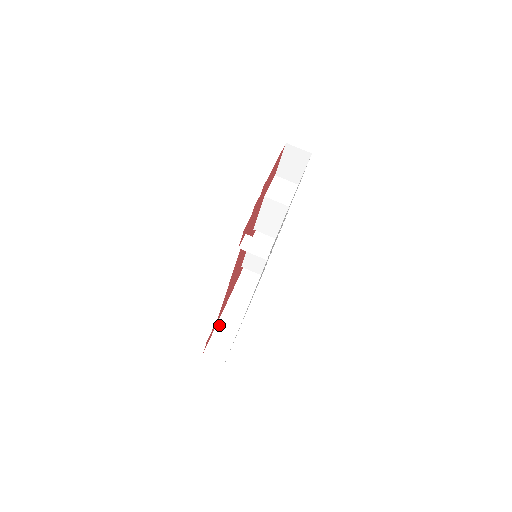
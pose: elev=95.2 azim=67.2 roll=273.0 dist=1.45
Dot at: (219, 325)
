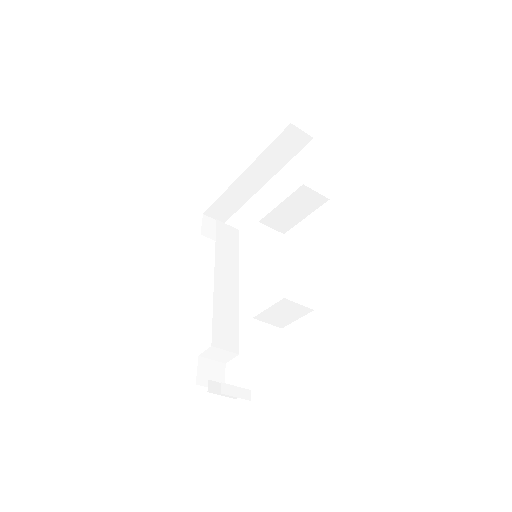
Dot at: (226, 194)
